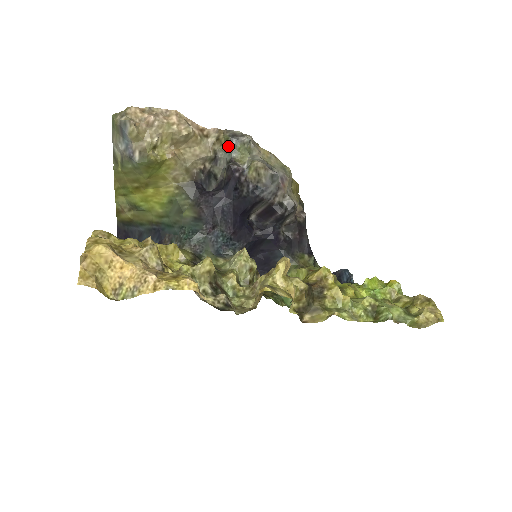
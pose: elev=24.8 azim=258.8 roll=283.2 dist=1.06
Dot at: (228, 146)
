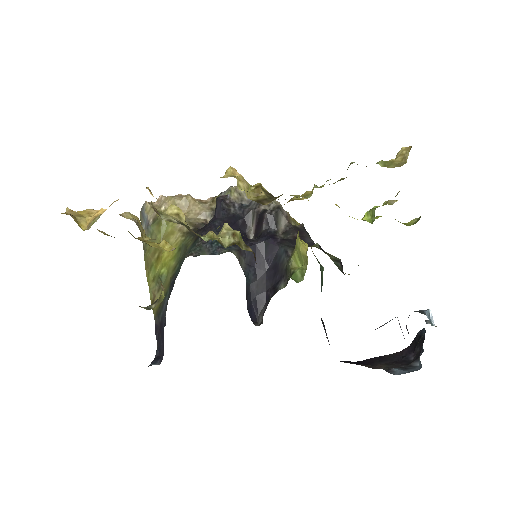
Dot at: occluded
